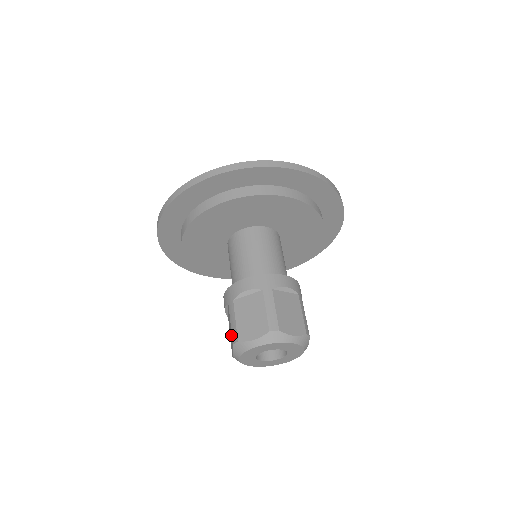
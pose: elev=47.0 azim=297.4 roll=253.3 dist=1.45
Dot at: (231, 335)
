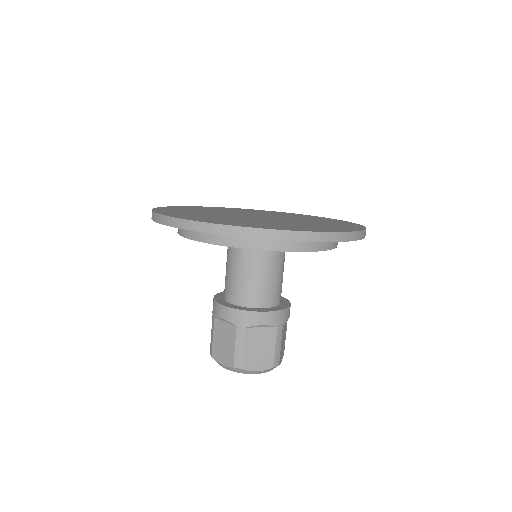
Dot at: (230, 353)
